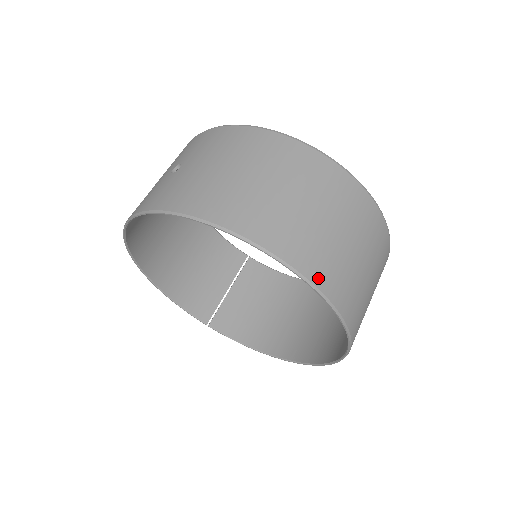
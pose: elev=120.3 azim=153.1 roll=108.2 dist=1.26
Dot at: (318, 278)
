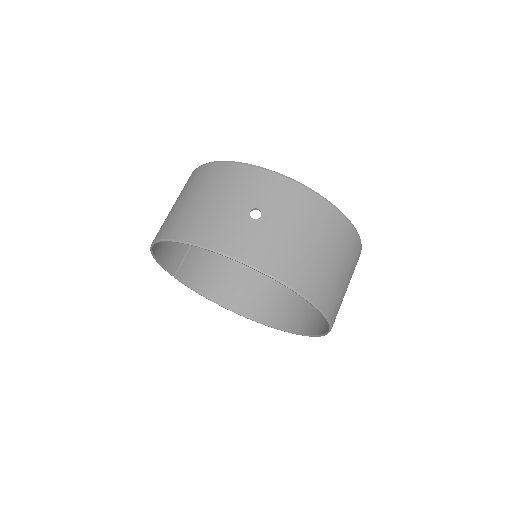
Dot at: occluded
